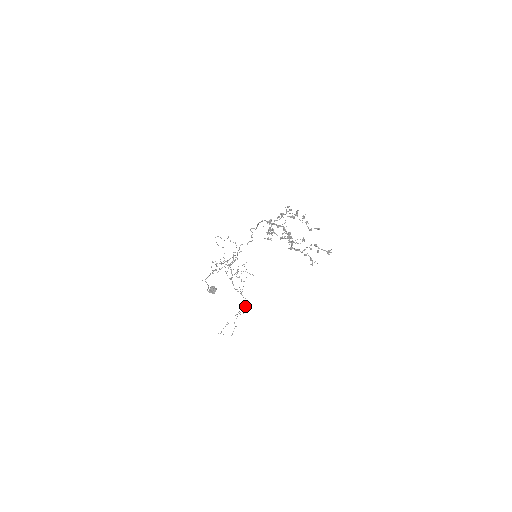
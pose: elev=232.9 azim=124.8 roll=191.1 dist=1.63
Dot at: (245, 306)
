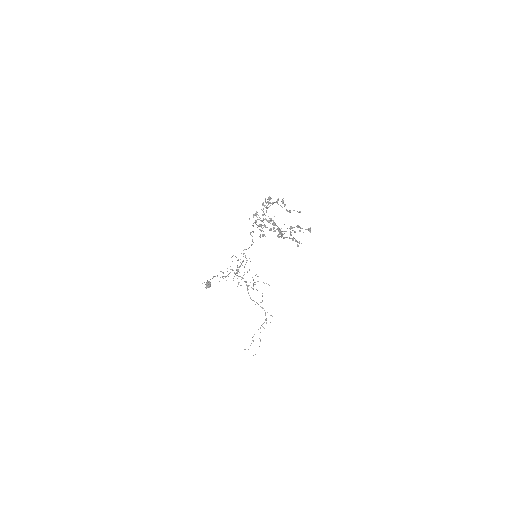
Dot at: (266, 318)
